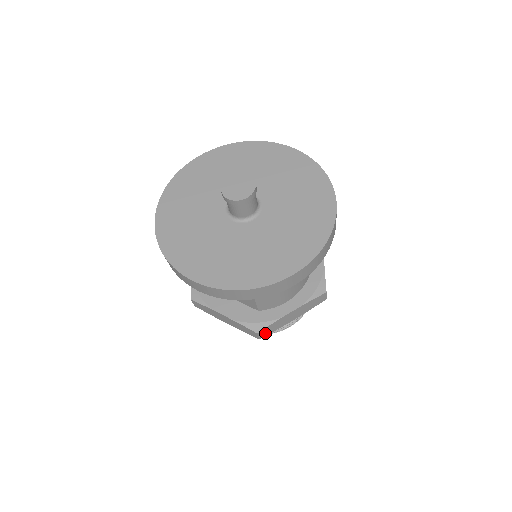
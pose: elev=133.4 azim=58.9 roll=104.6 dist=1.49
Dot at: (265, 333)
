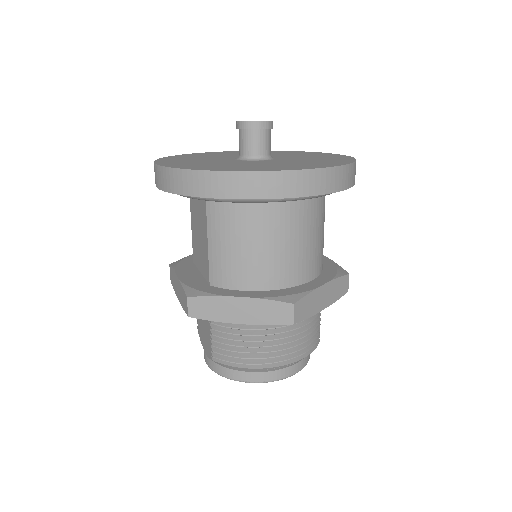
Dot at: (198, 311)
